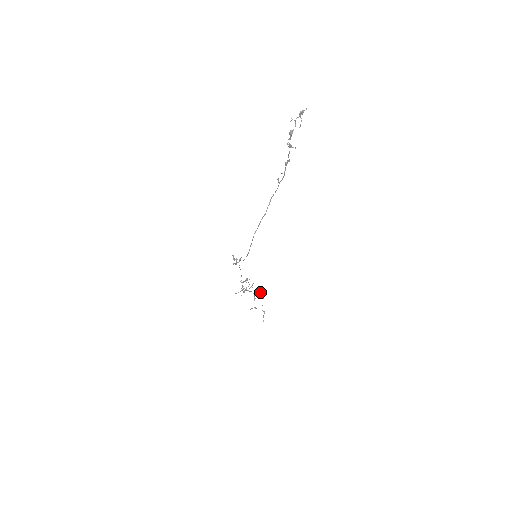
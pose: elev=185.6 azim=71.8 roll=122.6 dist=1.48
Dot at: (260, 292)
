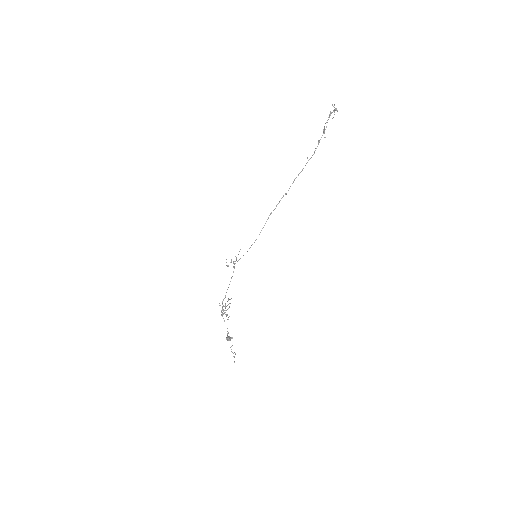
Dot at: (230, 337)
